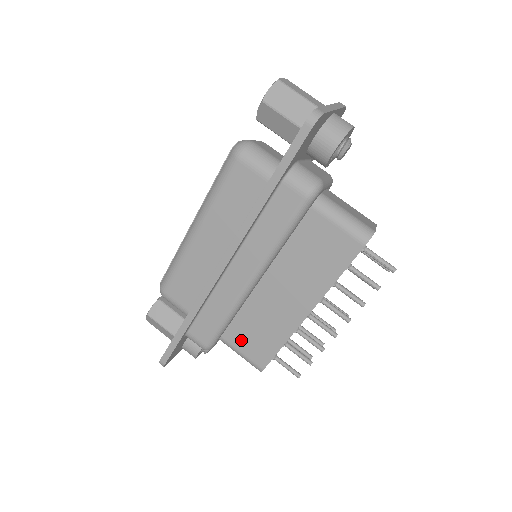
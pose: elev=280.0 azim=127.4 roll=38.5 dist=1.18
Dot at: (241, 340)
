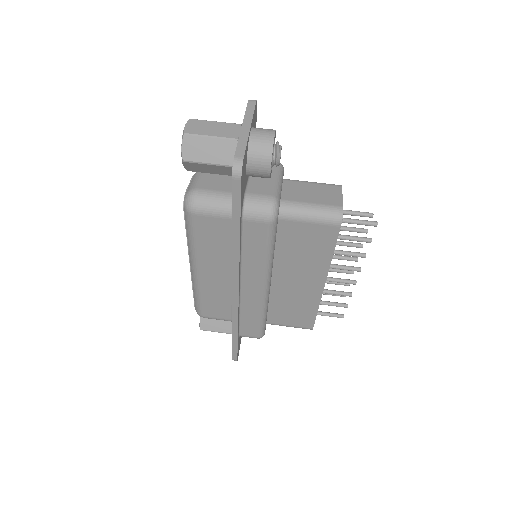
Dot at: (283, 319)
